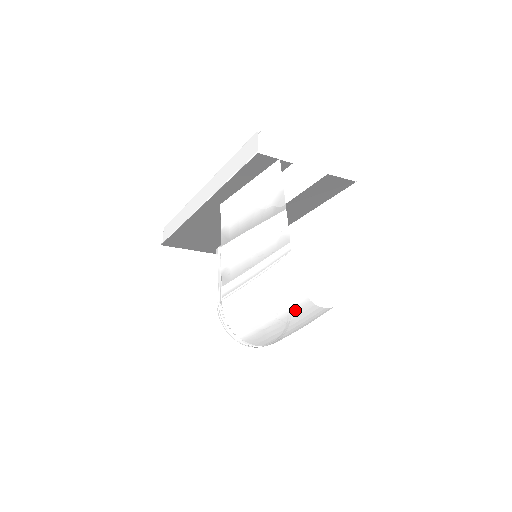
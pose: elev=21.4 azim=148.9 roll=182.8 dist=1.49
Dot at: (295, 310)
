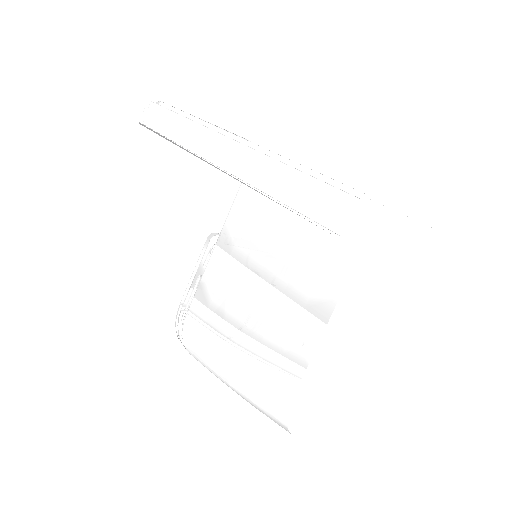
Dot at: occluded
